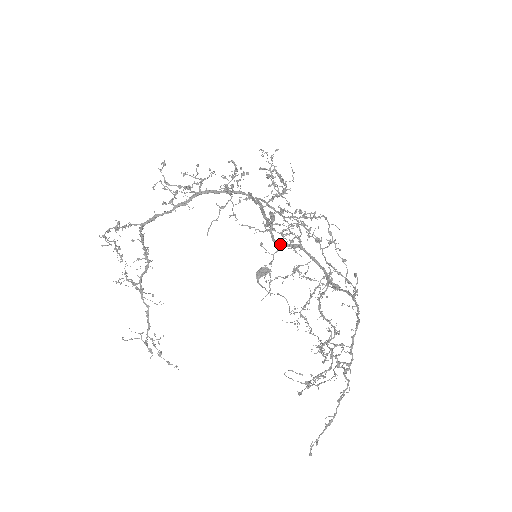
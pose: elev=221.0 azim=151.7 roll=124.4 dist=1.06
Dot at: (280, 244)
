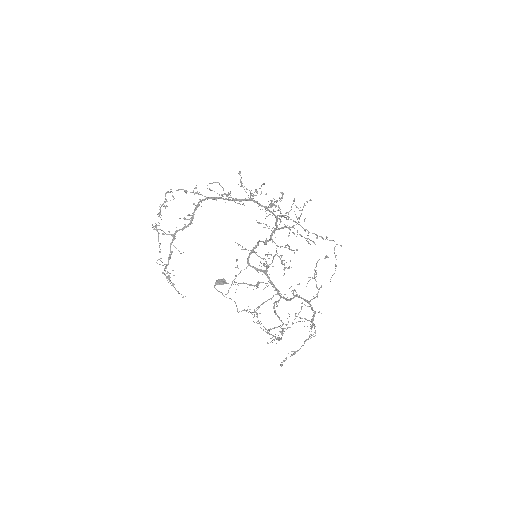
Dot at: (250, 265)
